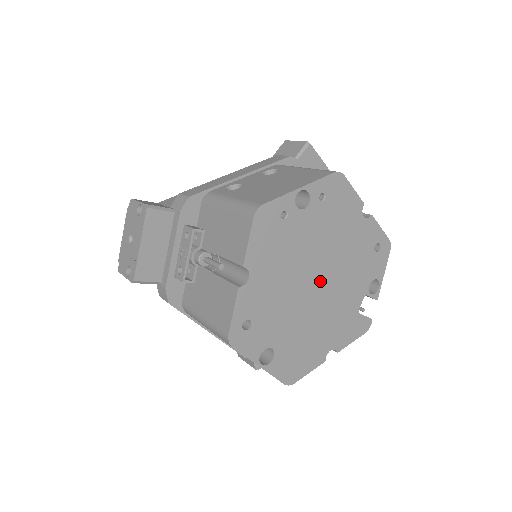
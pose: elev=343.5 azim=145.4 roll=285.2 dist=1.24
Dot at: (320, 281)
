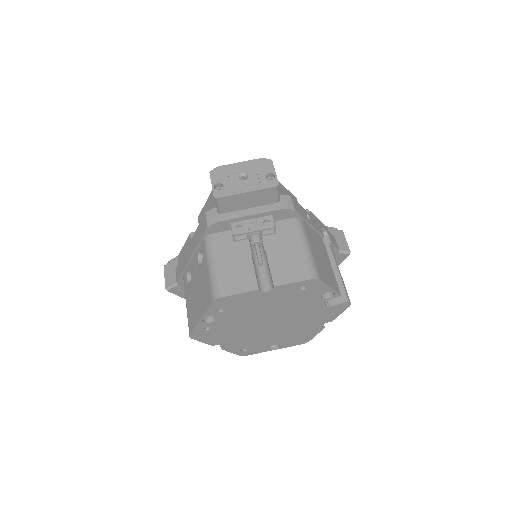
Dot at: (272, 321)
